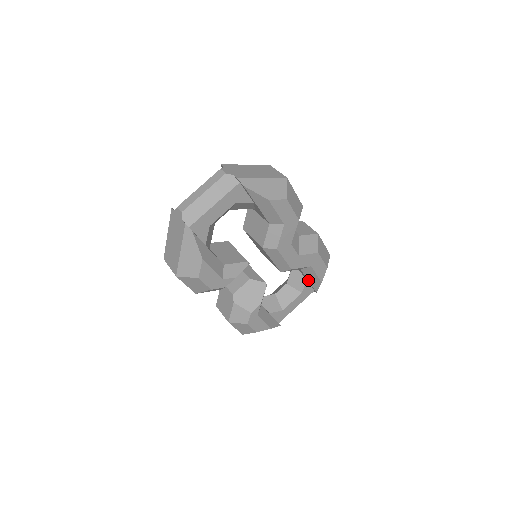
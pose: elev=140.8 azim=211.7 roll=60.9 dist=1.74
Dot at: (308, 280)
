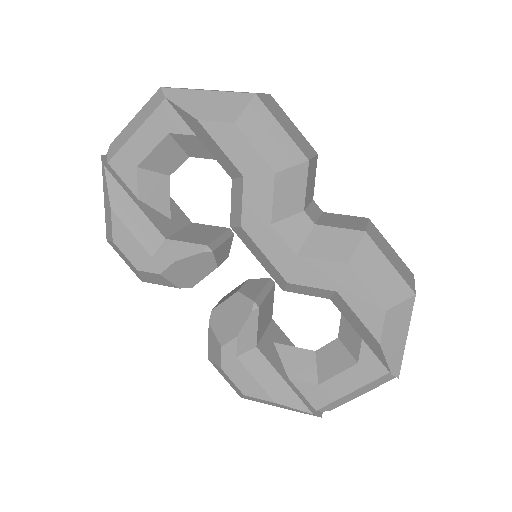
Dot at: (358, 333)
